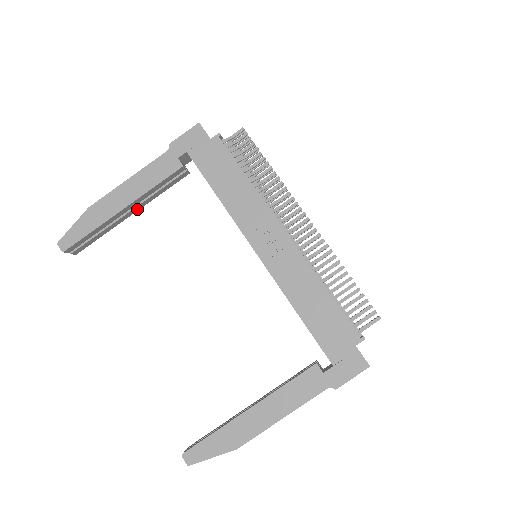
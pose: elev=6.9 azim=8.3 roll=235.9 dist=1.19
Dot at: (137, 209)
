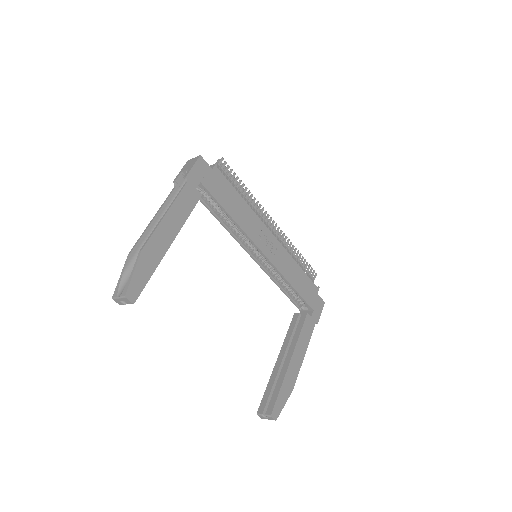
Dot at: occluded
